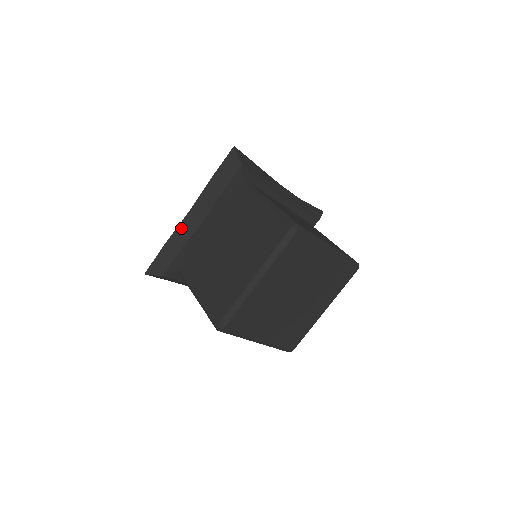
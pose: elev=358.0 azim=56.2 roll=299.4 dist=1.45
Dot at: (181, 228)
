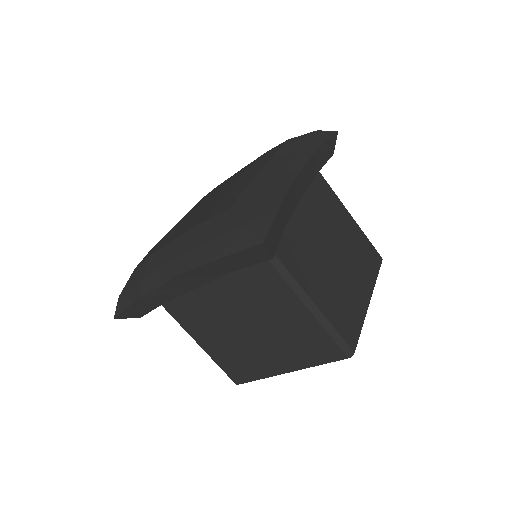
Dot at: (162, 290)
